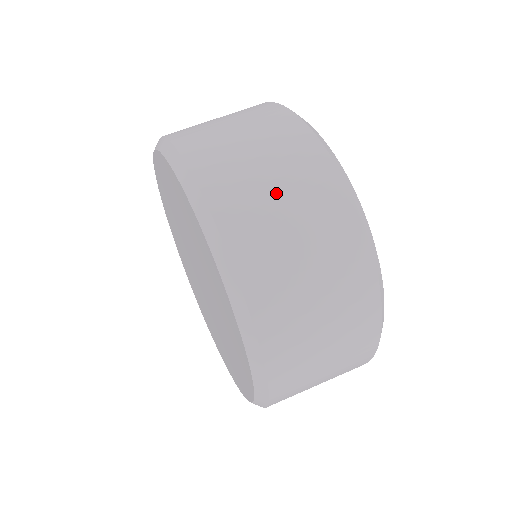
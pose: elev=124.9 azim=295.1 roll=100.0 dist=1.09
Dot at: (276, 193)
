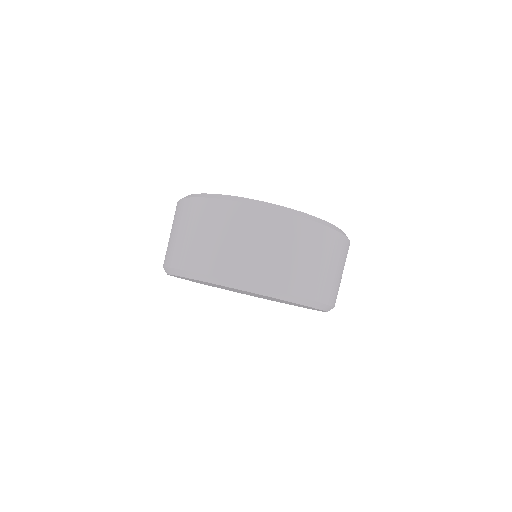
Dot at: (292, 256)
